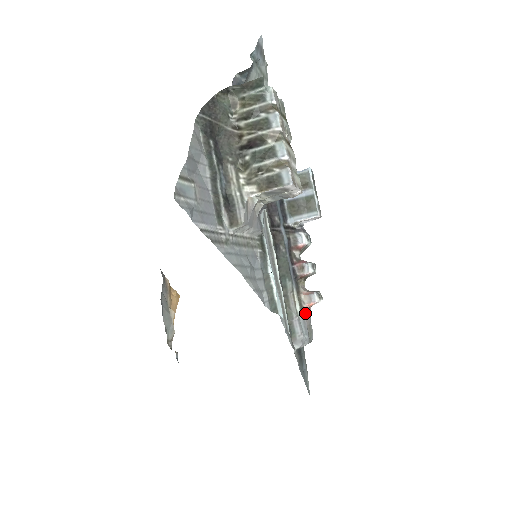
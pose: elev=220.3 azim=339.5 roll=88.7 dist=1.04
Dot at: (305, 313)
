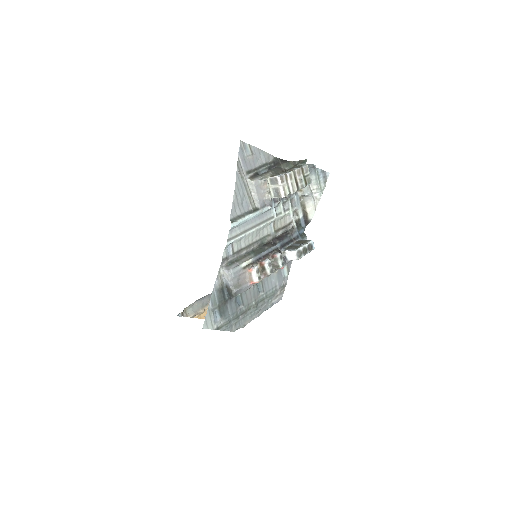
Dot at: (244, 271)
